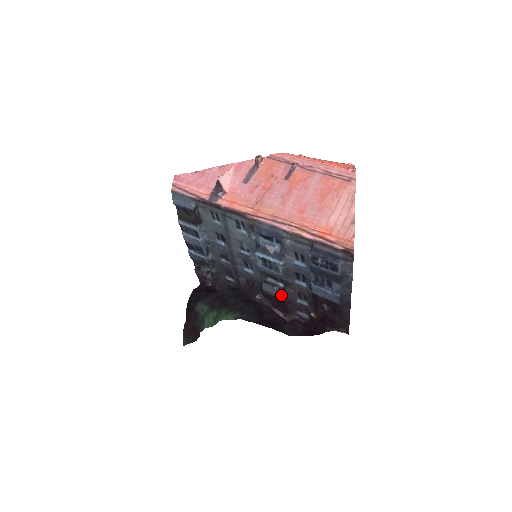
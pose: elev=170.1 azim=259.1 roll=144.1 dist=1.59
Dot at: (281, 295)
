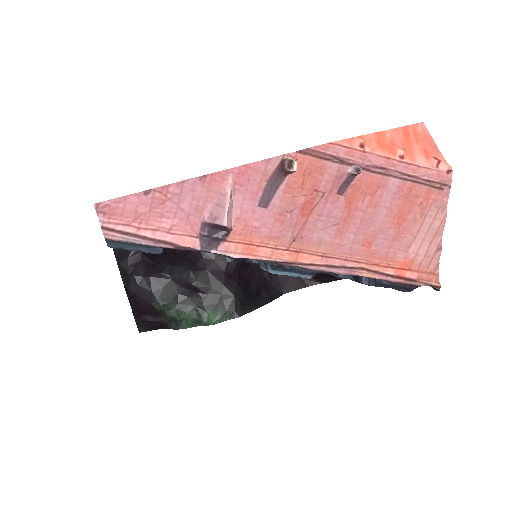
Dot at: occluded
